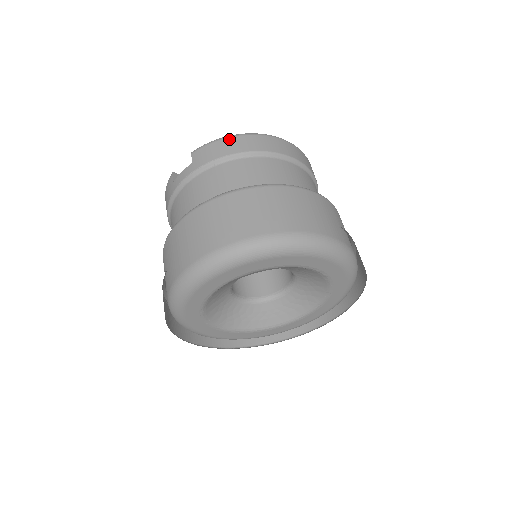
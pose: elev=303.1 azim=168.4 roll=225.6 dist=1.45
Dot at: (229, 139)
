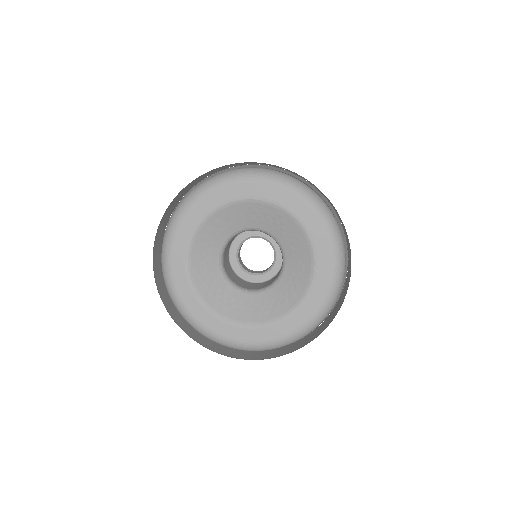
Dot at: occluded
